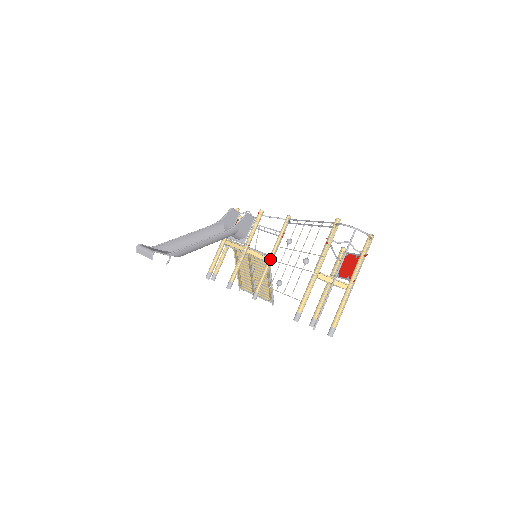
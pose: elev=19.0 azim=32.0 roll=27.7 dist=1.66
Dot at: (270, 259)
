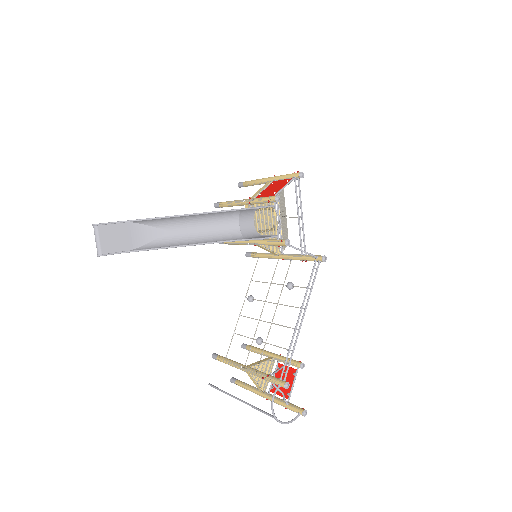
Dot at: (278, 257)
